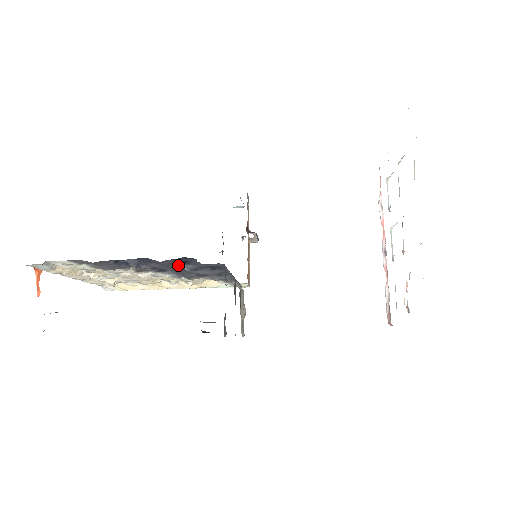
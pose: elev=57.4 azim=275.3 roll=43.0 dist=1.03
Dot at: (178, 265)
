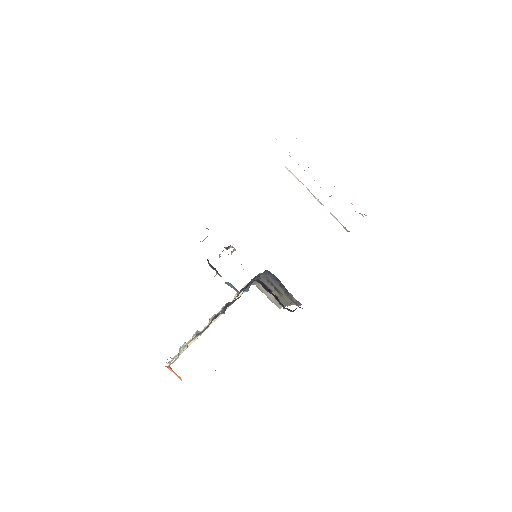
Dot at: occluded
